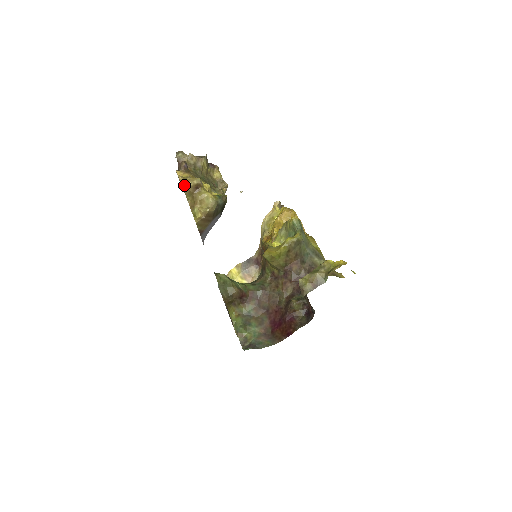
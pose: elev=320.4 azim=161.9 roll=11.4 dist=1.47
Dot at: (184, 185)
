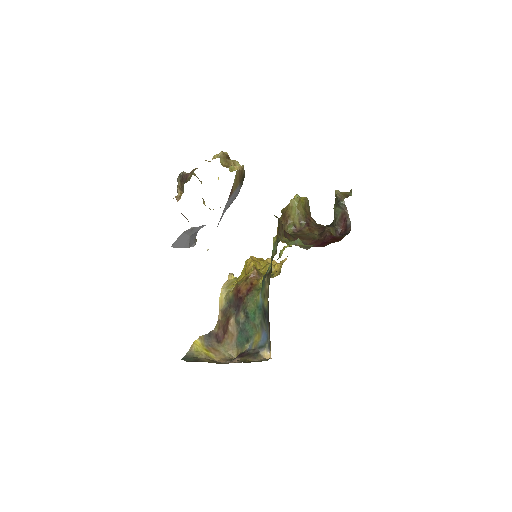
Dot at: (217, 156)
